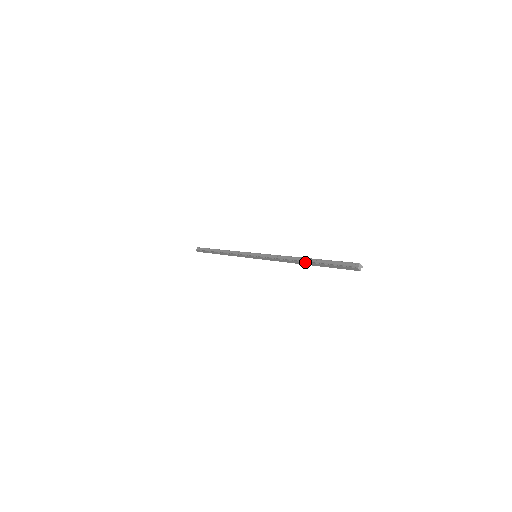
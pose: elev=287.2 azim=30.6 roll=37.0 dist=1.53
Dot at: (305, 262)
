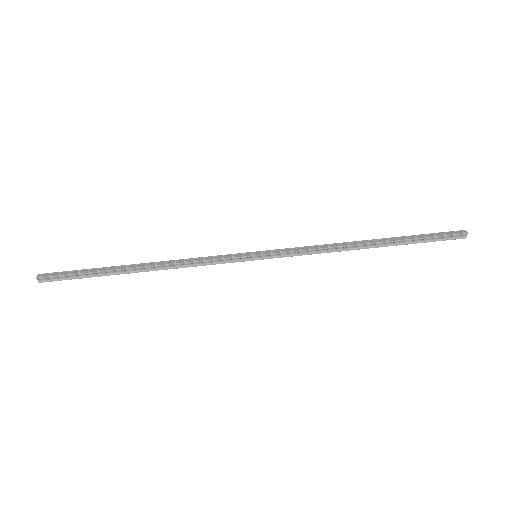
Dot at: occluded
